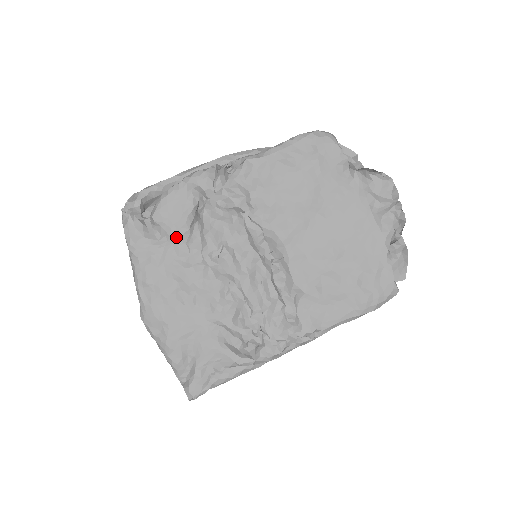
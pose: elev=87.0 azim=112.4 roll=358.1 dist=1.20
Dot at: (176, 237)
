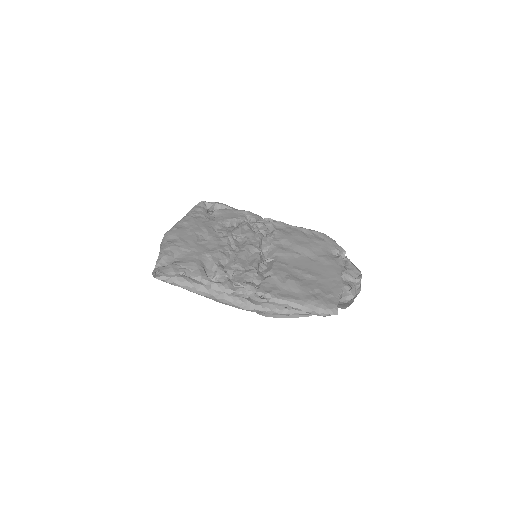
Dot at: (220, 220)
